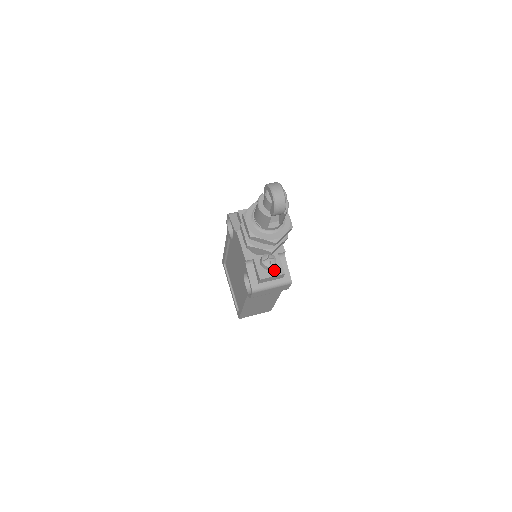
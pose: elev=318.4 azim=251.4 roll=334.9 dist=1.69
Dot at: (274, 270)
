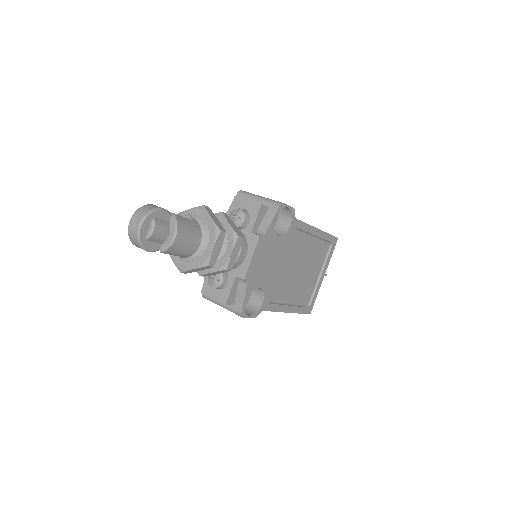
Dot at: (219, 292)
